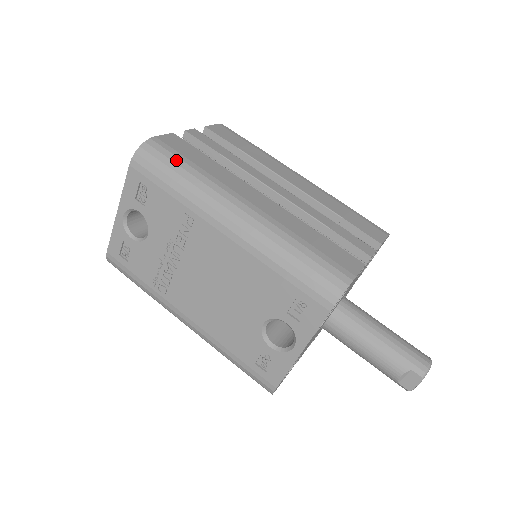
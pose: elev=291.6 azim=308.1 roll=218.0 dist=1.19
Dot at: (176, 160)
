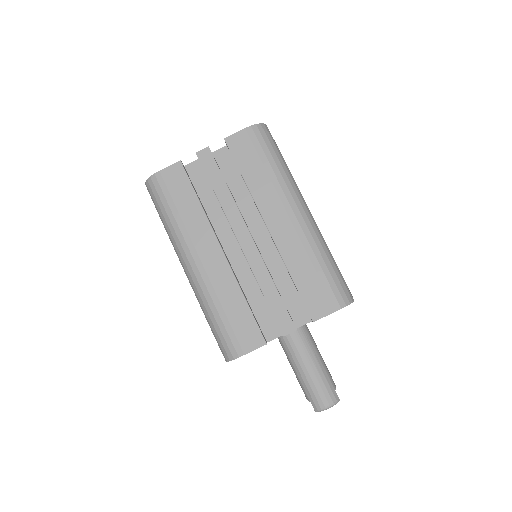
Dot at: (165, 203)
